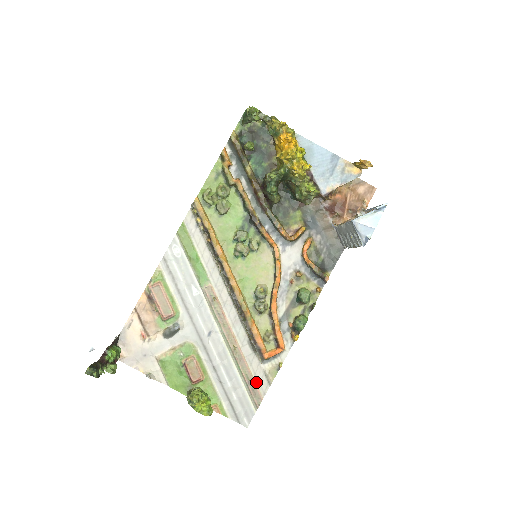
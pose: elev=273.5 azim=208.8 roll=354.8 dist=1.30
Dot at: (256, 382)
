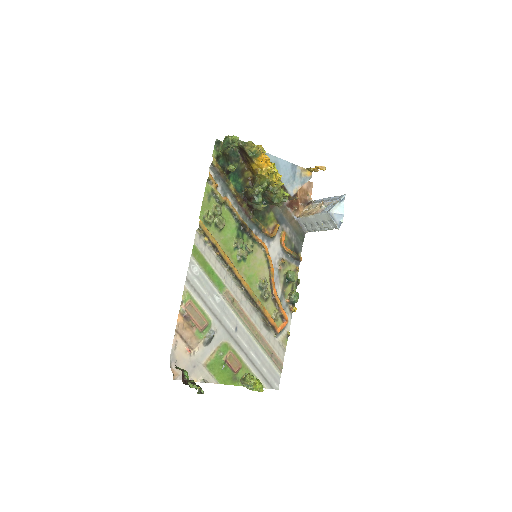
Dot at: (276, 353)
